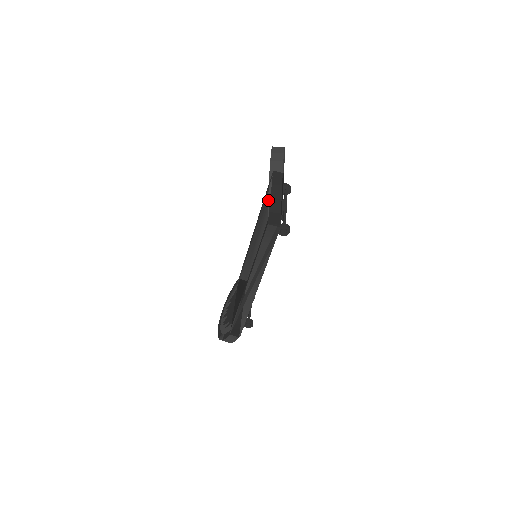
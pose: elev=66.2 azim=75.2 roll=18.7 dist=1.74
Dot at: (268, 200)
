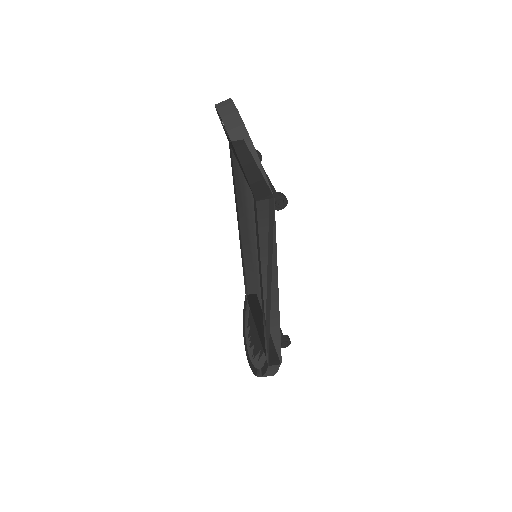
Dot at: (242, 168)
